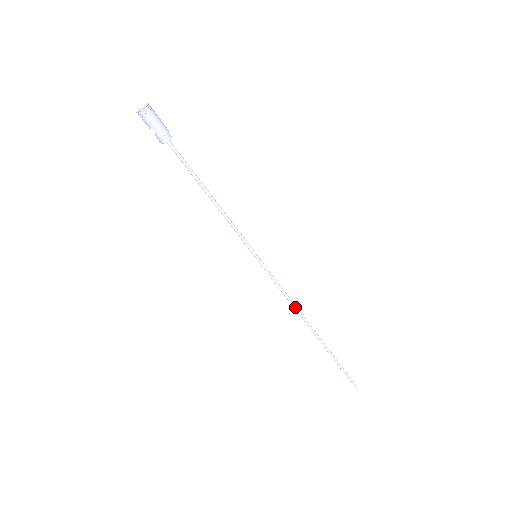
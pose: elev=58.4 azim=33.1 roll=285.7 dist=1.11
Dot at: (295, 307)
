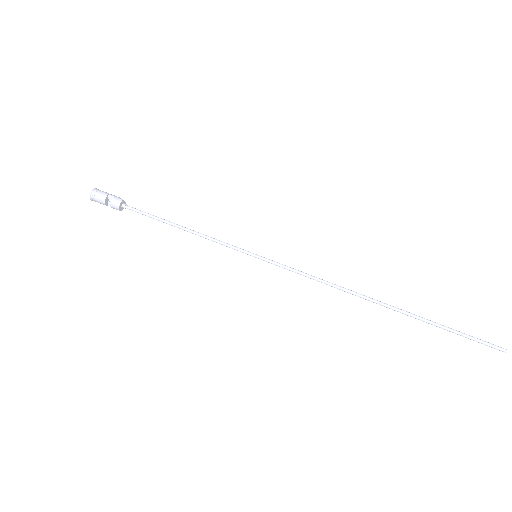
Dot at: (335, 285)
